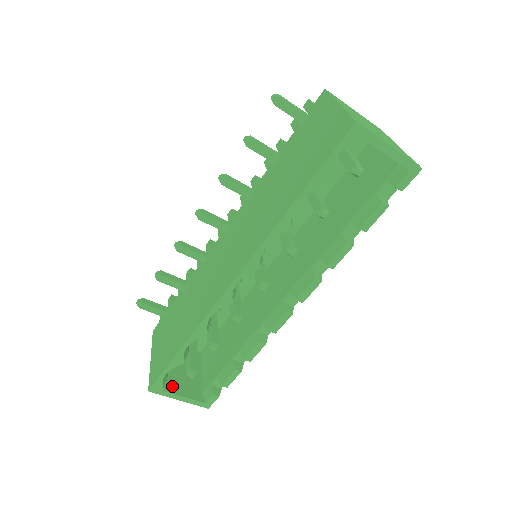
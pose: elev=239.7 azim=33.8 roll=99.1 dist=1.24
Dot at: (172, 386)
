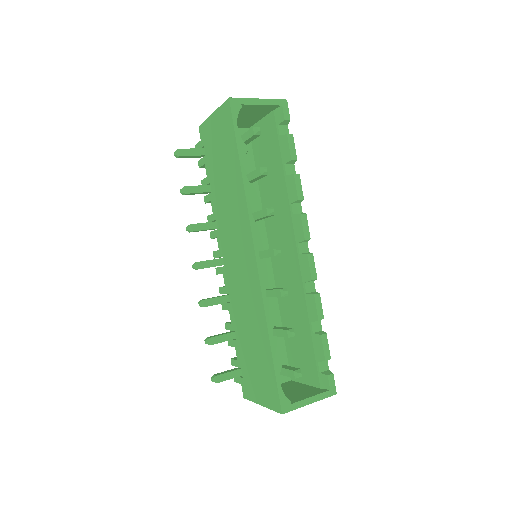
Dot at: (295, 399)
